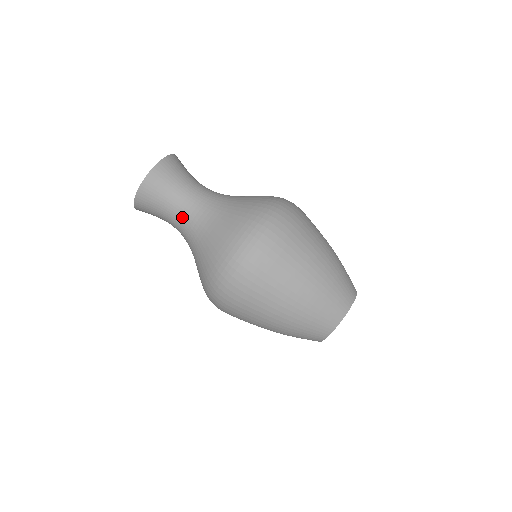
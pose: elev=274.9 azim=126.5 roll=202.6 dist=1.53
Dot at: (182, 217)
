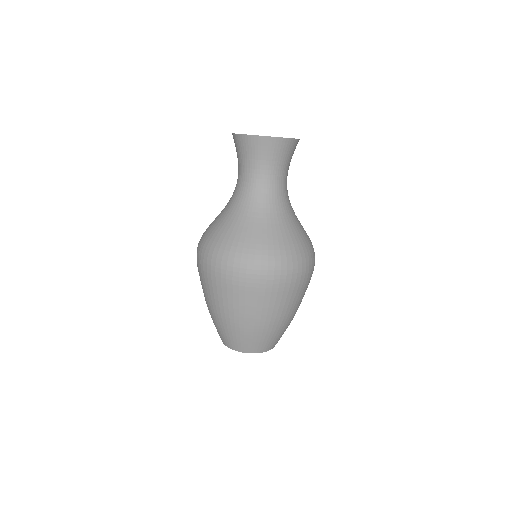
Dot at: (245, 184)
